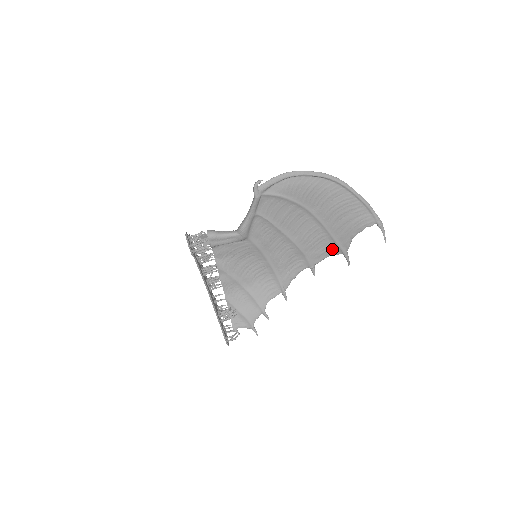
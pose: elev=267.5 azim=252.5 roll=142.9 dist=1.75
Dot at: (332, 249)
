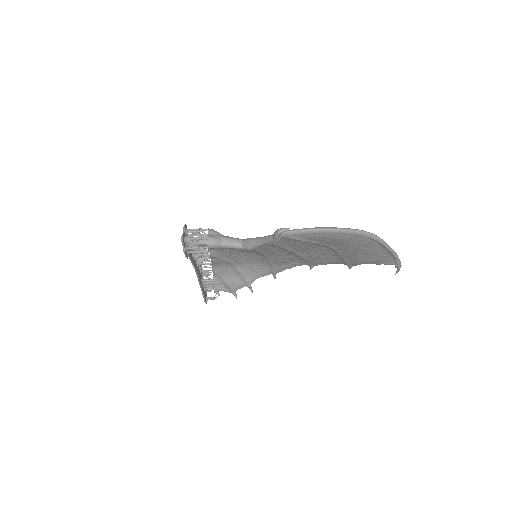
Dot at: (339, 262)
